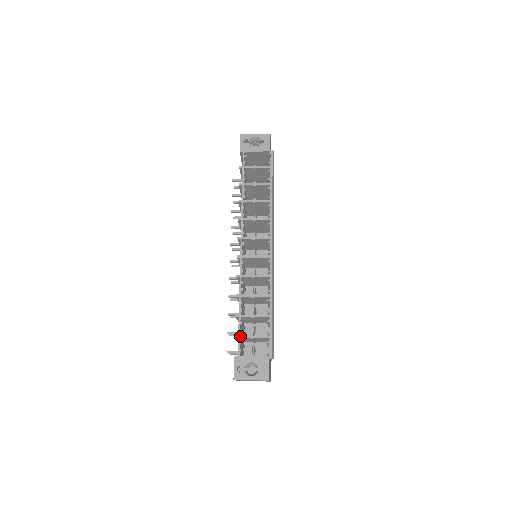
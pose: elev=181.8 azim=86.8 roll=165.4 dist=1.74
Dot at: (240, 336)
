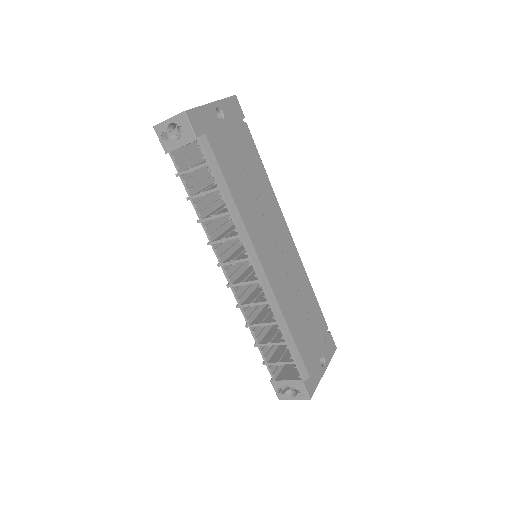
Dot at: (267, 364)
